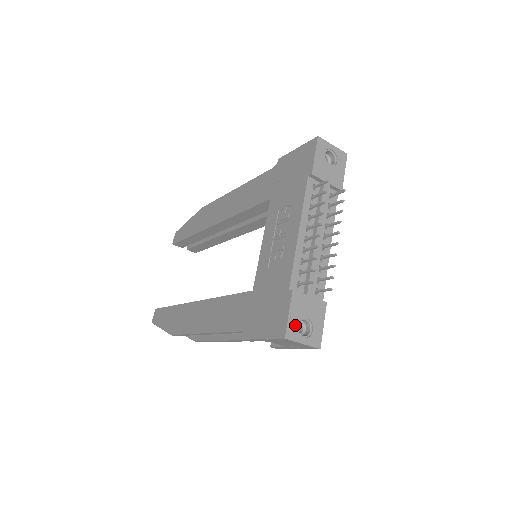
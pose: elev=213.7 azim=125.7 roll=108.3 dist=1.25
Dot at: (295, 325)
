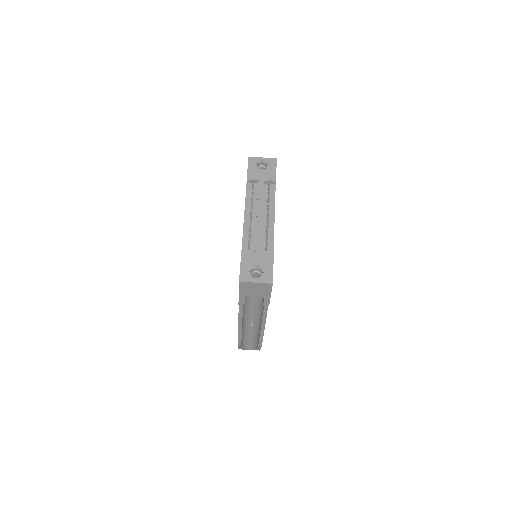
Dot at: (247, 272)
